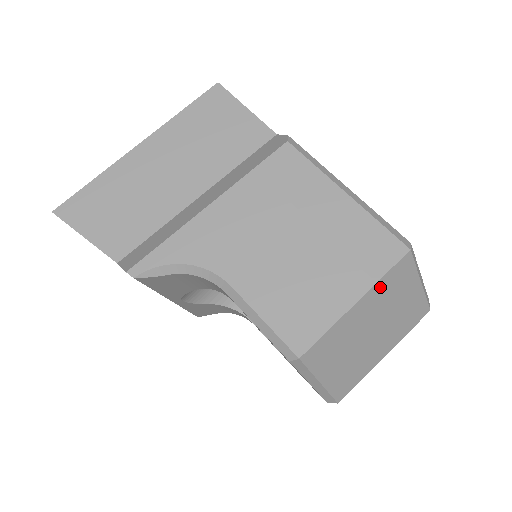
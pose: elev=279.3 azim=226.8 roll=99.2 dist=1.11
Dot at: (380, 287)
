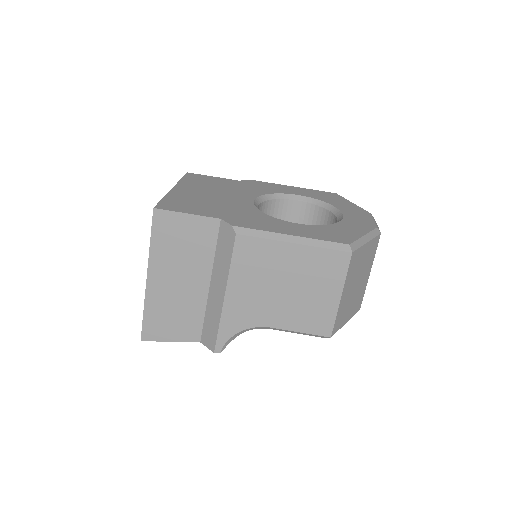
Dot at: (348, 278)
